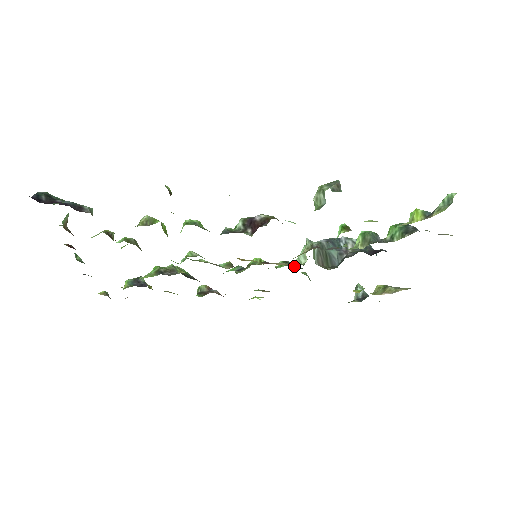
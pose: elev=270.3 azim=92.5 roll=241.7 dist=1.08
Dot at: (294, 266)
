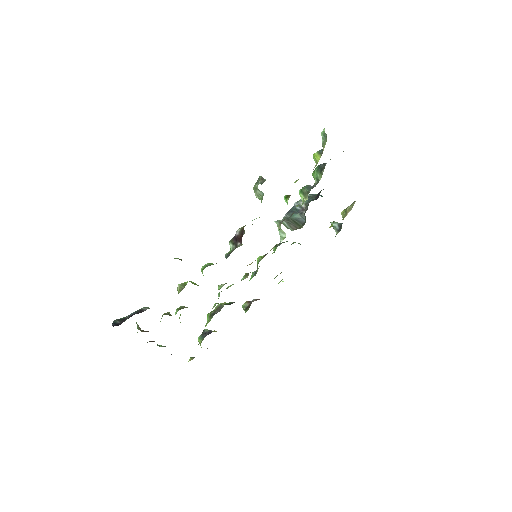
Dot at: occluded
